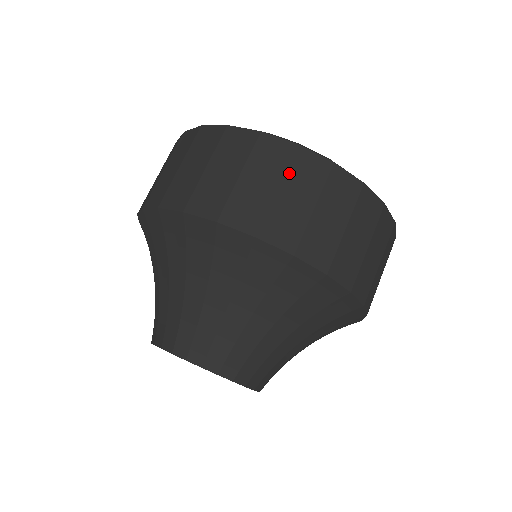
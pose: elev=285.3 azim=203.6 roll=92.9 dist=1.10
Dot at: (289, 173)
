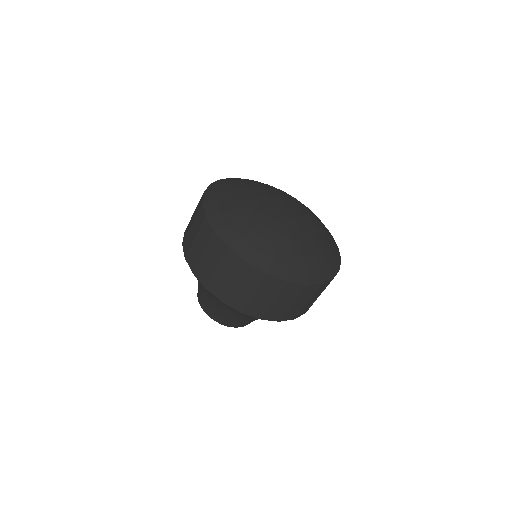
Dot at: occluded
